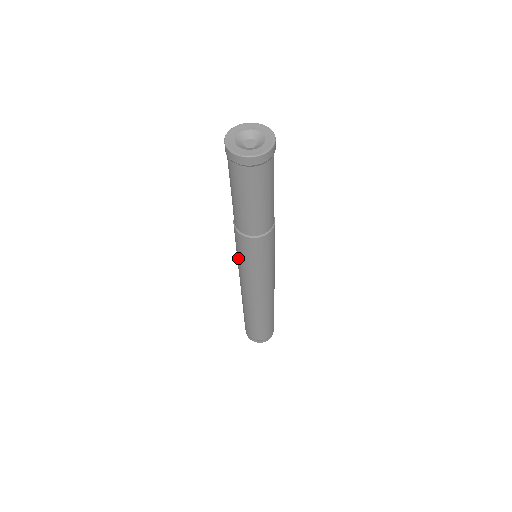
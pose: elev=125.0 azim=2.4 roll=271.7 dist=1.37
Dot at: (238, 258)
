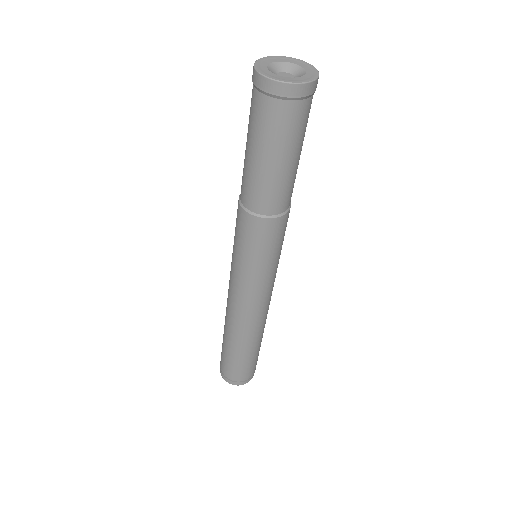
Dot at: (238, 257)
